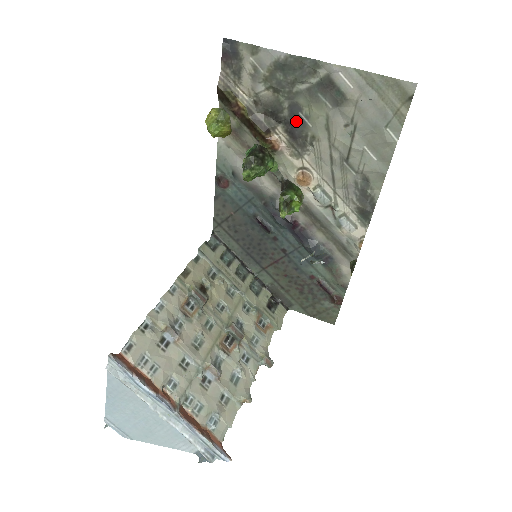
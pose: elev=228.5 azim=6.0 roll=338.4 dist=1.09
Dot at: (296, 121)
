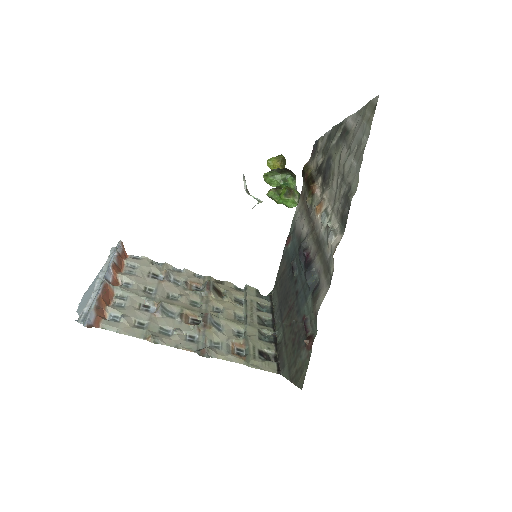
Dot at: (328, 168)
